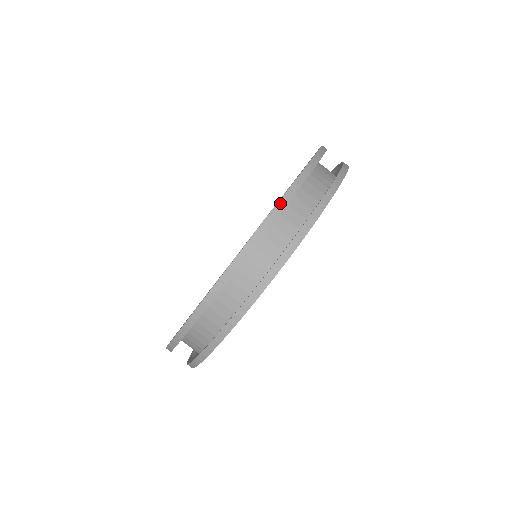
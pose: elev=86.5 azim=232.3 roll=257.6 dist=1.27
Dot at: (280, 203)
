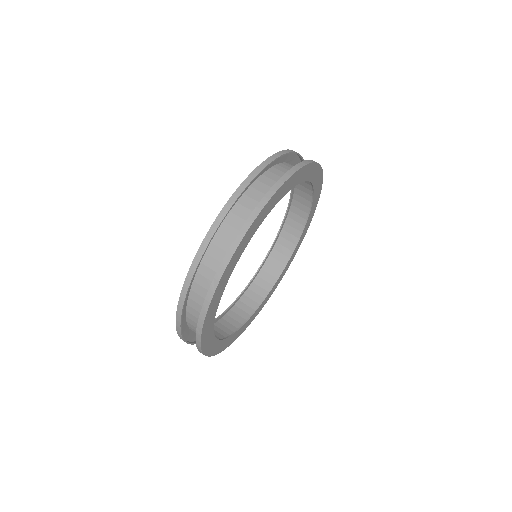
Dot at: (212, 228)
